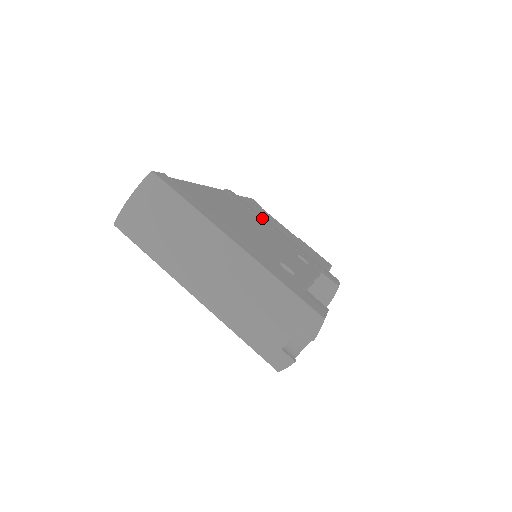
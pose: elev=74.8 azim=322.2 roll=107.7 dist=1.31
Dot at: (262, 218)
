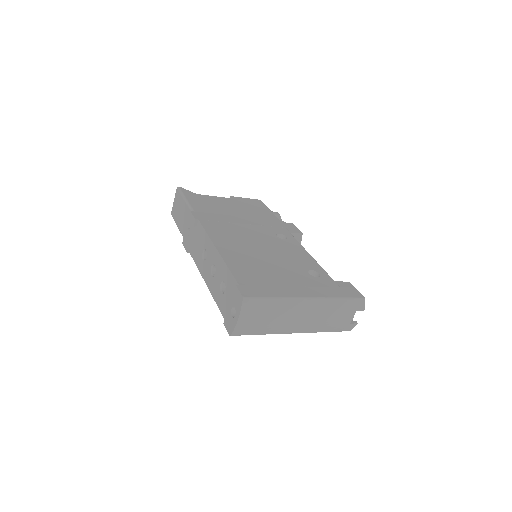
Dot at: (228, 219)
